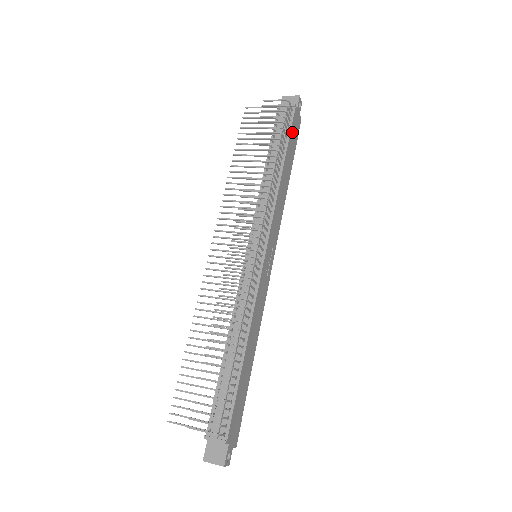
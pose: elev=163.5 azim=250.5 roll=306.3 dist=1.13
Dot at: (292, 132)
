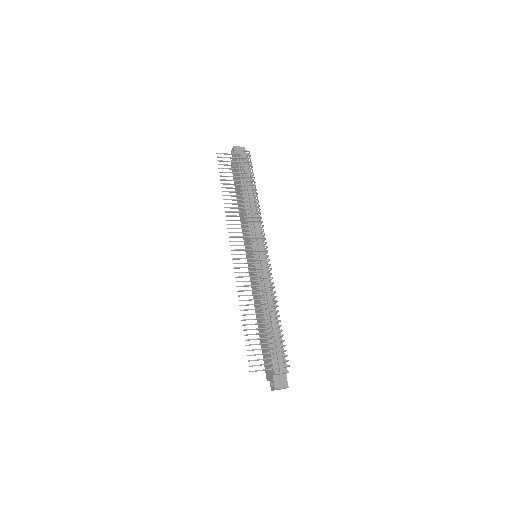
Dot at: occluded
